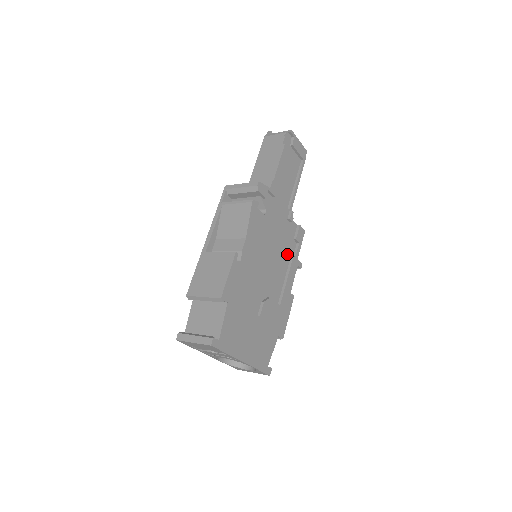
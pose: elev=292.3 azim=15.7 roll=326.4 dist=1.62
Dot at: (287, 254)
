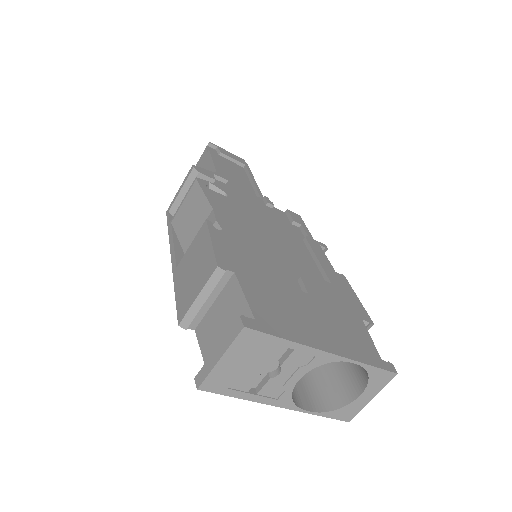
Dot at: (294, 237)
